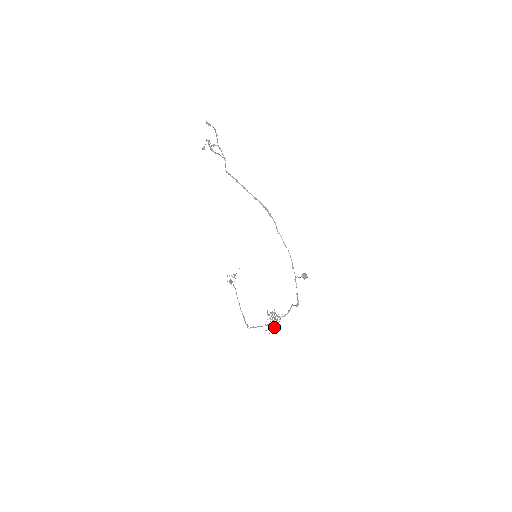
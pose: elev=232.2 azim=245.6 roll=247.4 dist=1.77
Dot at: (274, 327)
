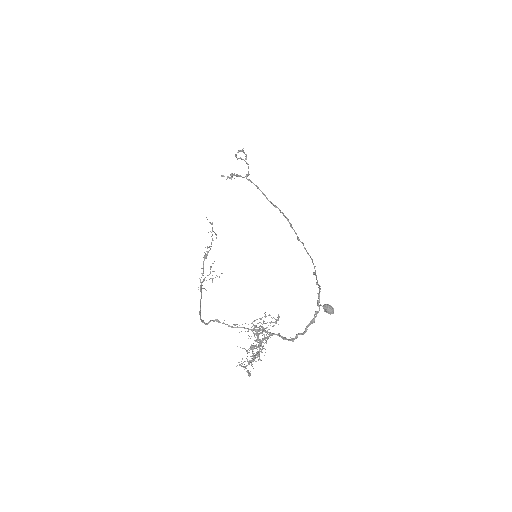
Dot at: (265, 316)
